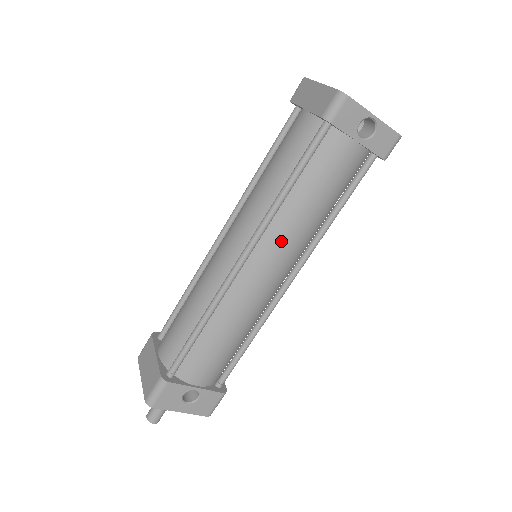
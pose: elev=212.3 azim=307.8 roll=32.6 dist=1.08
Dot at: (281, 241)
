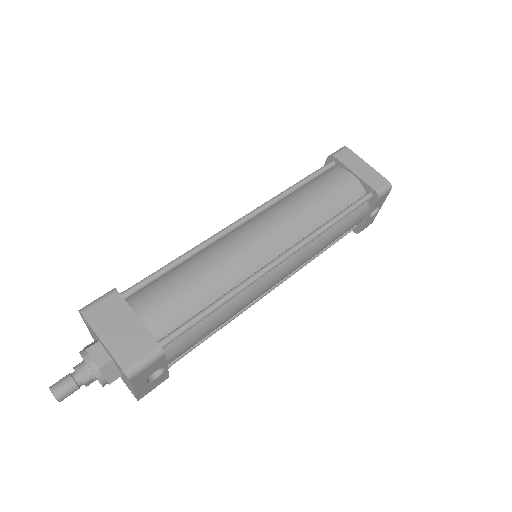
Dot at: (303, 258)
